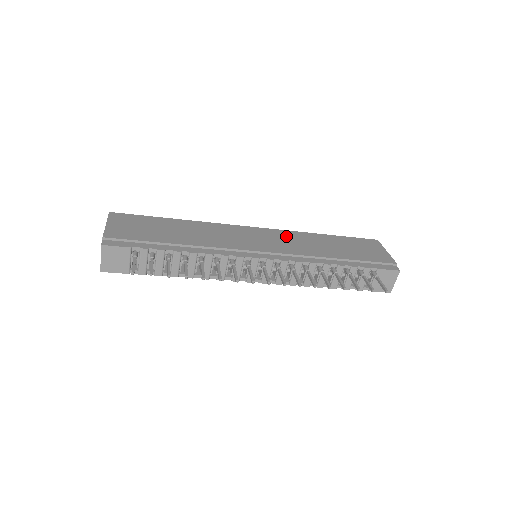
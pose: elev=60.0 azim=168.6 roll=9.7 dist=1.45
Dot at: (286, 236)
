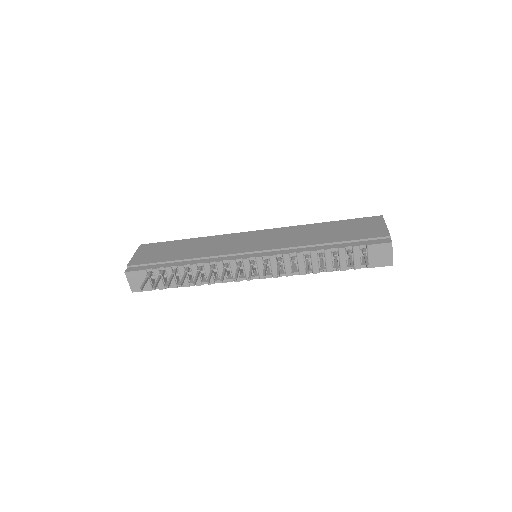
Dot at: (283, 232)
